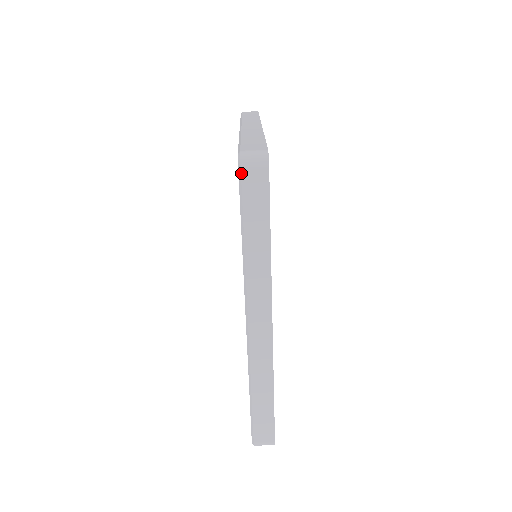
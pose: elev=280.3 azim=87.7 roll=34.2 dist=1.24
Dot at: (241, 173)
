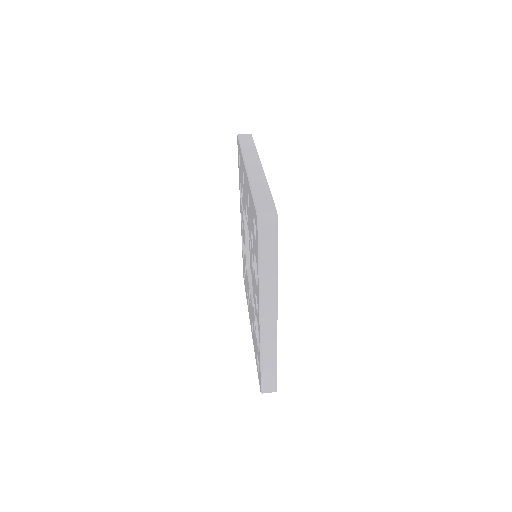
Dot at: (259, 228)
